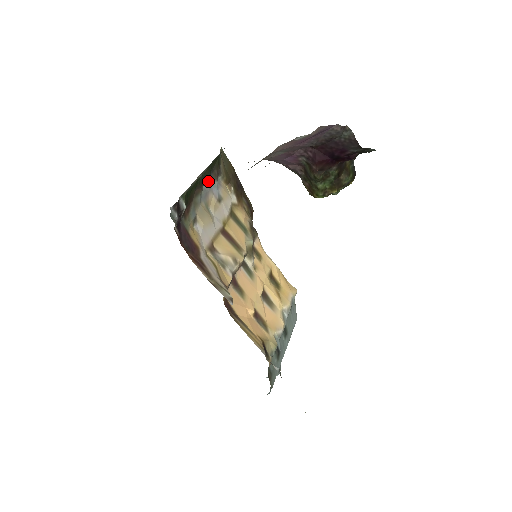
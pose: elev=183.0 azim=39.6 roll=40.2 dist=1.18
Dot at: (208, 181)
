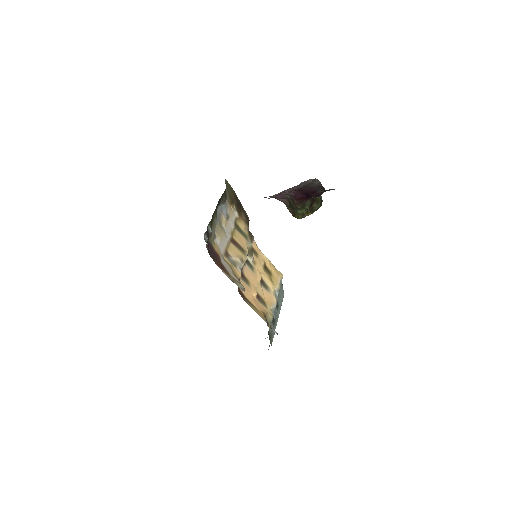
Dot at: (219, 205)
